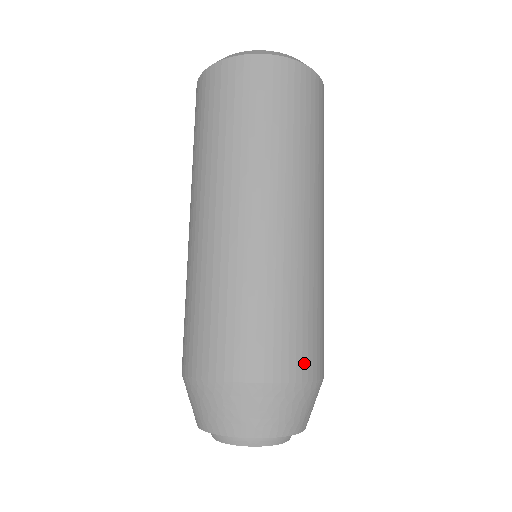
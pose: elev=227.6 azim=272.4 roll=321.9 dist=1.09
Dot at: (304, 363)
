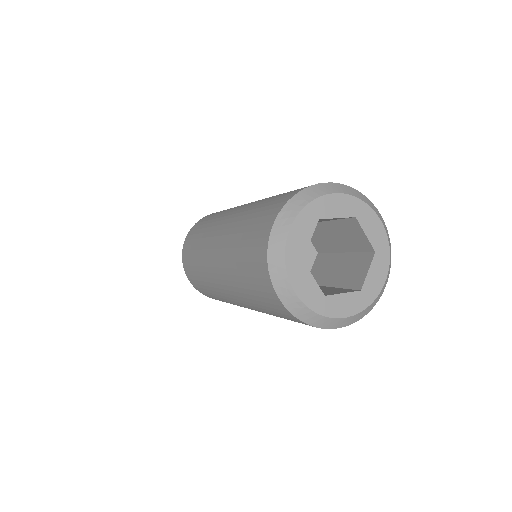
Dot at: occluded
